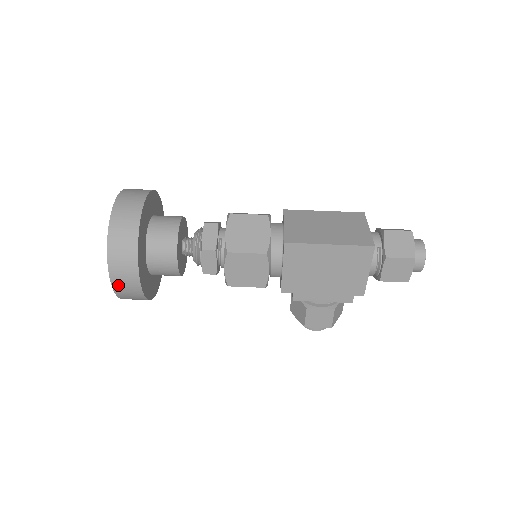
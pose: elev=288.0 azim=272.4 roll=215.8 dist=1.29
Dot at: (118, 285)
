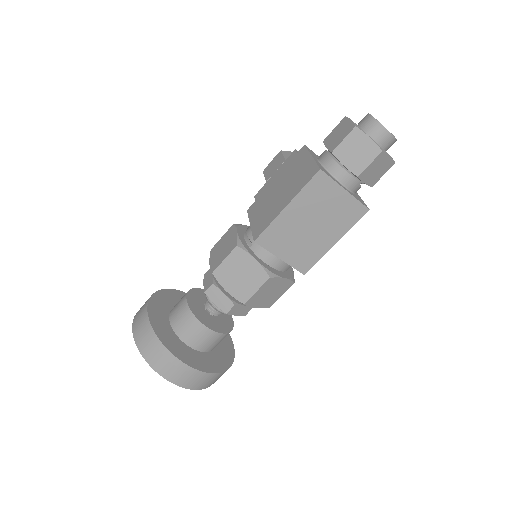
Dot at: occluded
